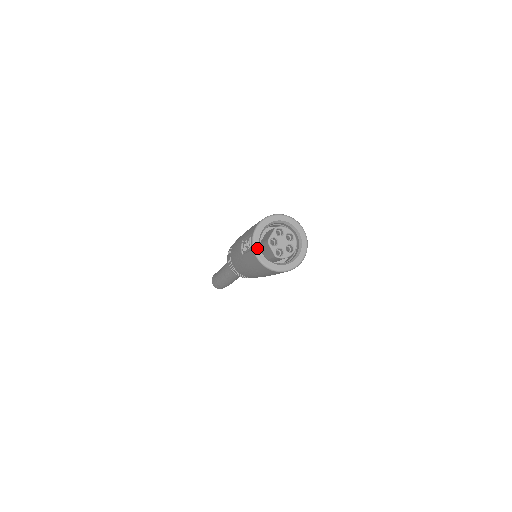
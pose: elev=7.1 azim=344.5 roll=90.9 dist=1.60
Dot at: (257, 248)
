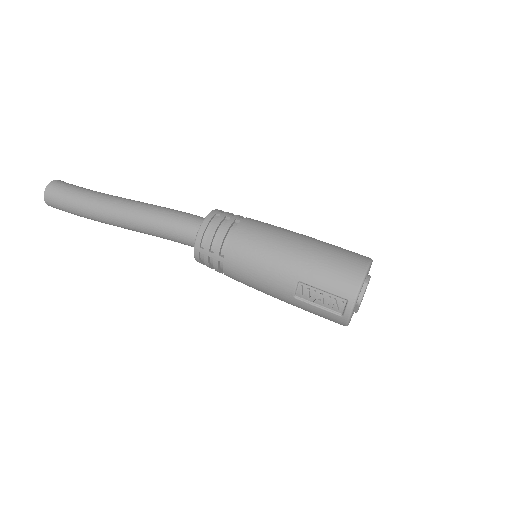
Dot at: (351, 316)
